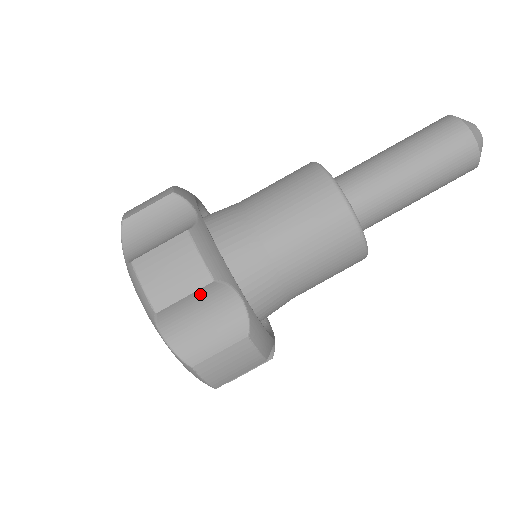
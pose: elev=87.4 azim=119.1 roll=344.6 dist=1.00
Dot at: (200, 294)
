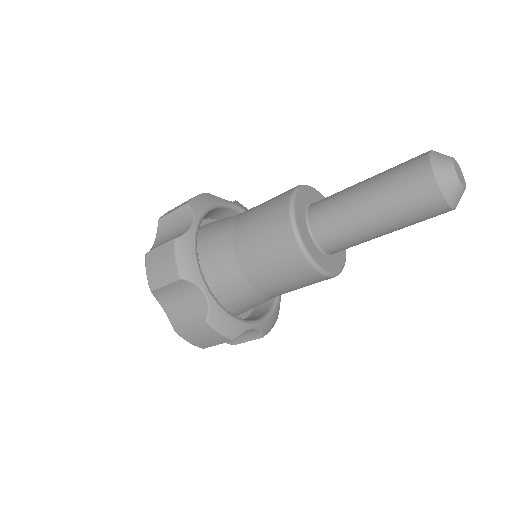
Dot at: (176, 285)
